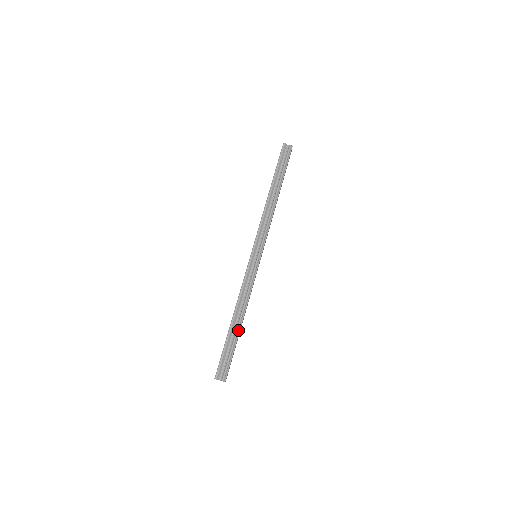
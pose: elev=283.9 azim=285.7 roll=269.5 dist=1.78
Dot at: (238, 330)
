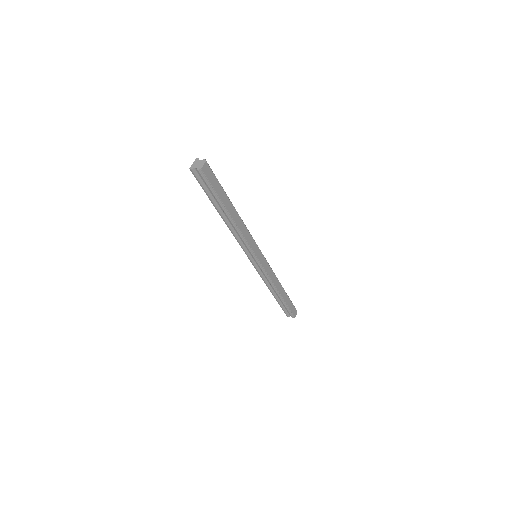
Dot at: (231, 202)
